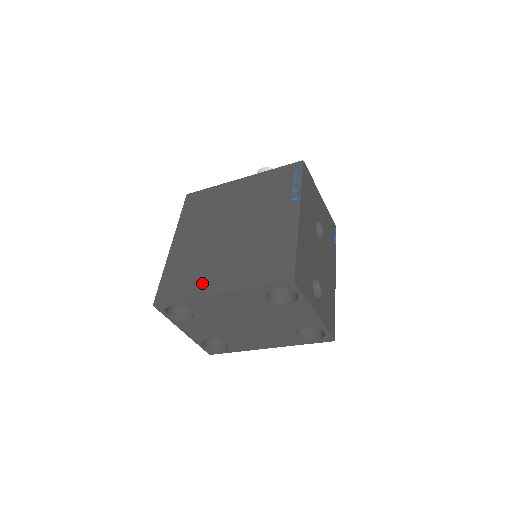
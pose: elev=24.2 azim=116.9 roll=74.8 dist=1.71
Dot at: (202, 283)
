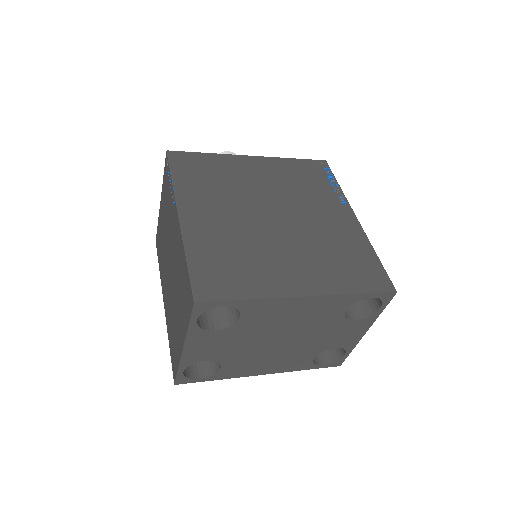
Dot at: (271, 279)
